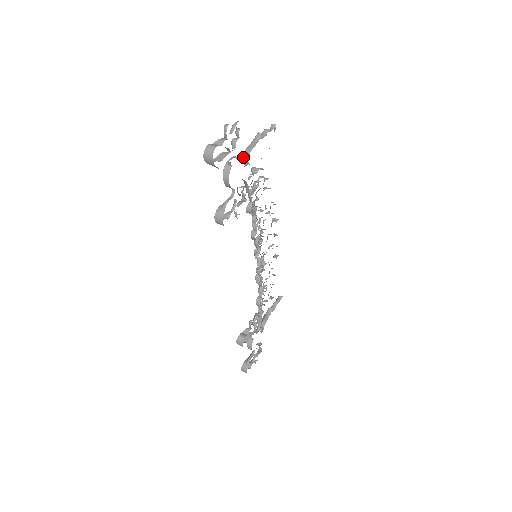
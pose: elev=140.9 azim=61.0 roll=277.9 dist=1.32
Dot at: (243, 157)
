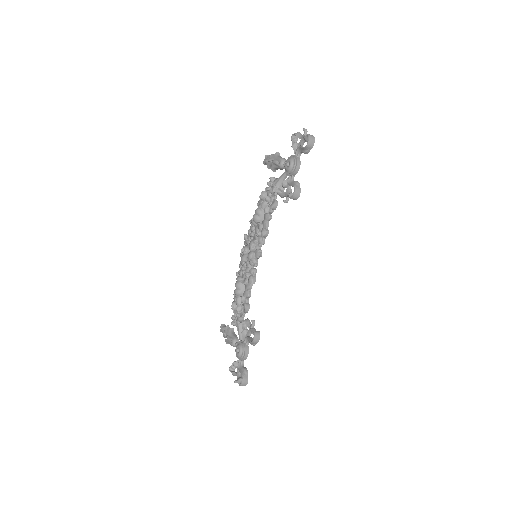
Dot at: (283, 162)
